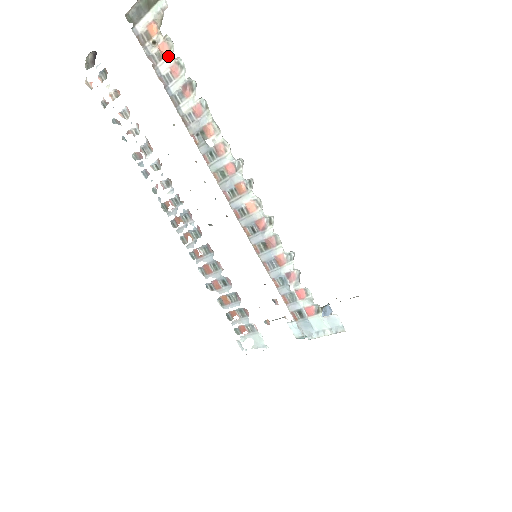
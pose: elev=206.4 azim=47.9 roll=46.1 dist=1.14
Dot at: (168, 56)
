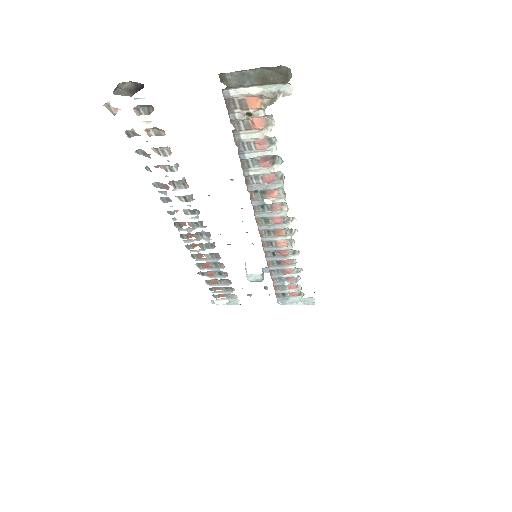
Dot at: (260, 130)
